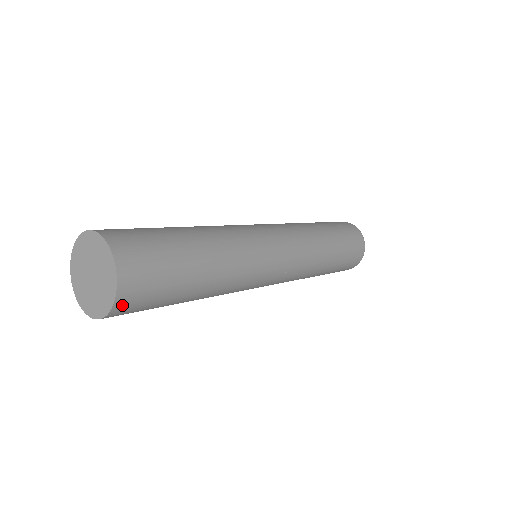
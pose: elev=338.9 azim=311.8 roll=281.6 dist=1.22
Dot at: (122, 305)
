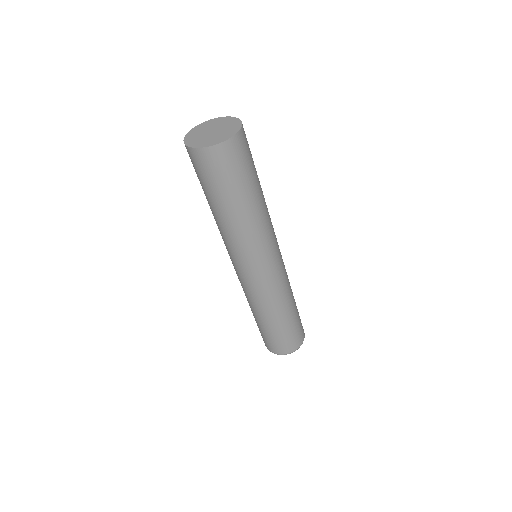
Dot at: (236, 142)
